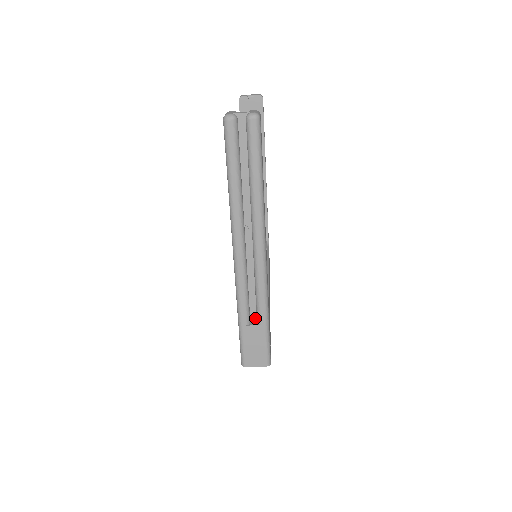
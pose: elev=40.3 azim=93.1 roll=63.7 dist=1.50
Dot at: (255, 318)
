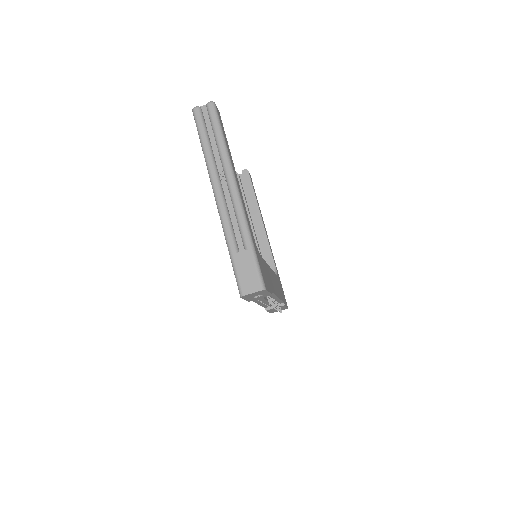
Dot at: (243, 249)
